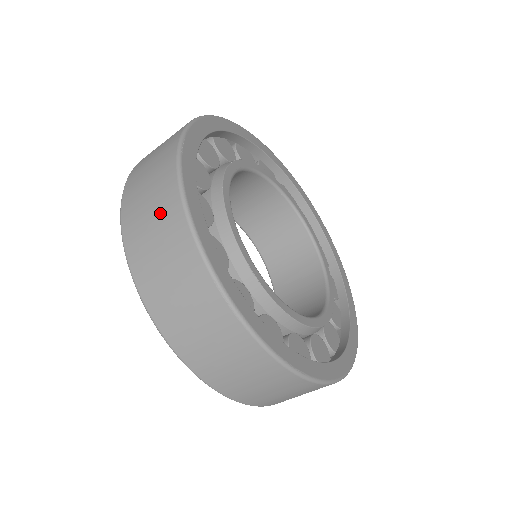
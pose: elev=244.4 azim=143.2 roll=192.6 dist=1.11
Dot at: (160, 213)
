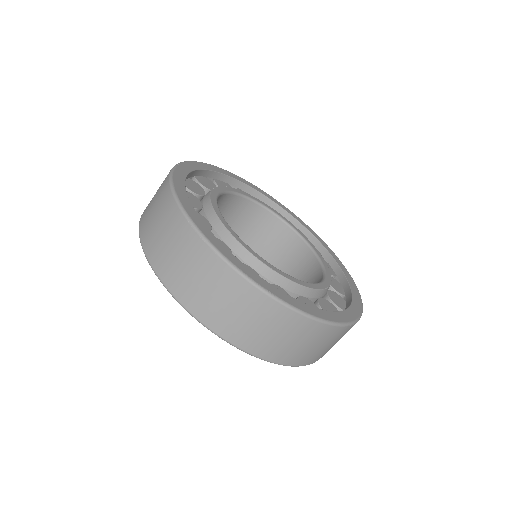
Dot at: (159, 199)
